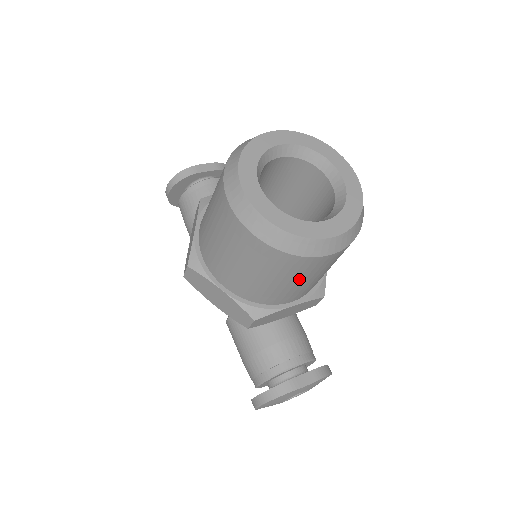
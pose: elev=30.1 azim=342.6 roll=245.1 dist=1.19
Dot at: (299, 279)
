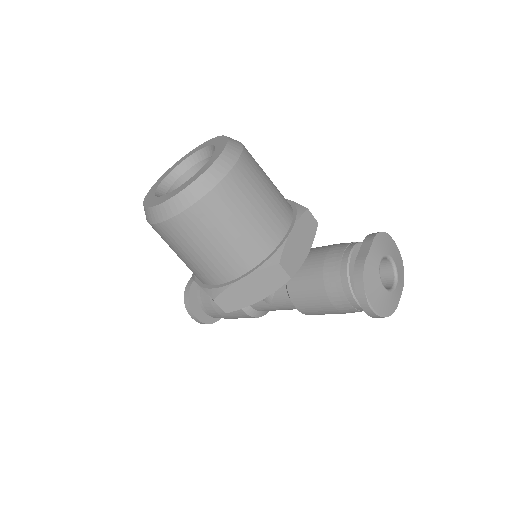
Dot at: (252, 203)
